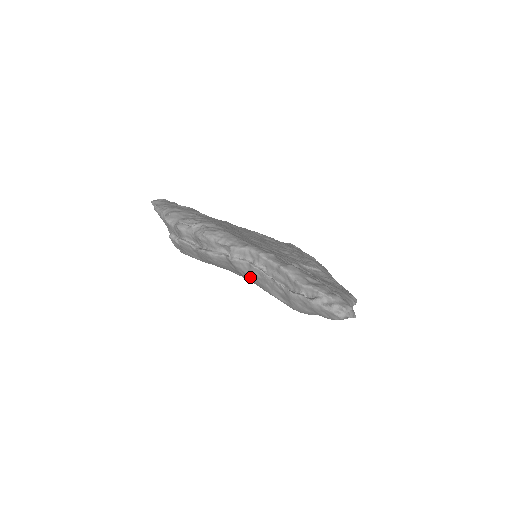
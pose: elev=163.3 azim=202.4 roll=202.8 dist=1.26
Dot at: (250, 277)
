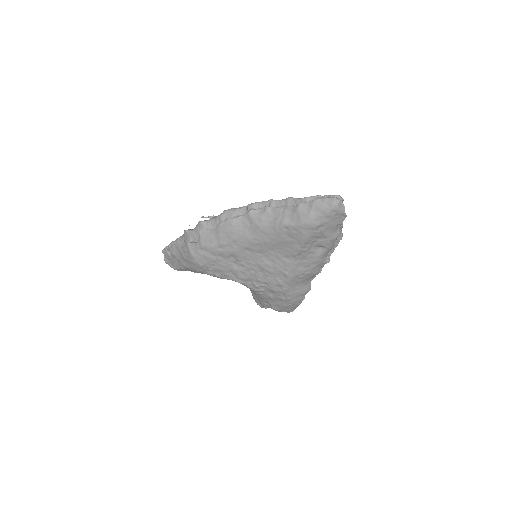
Dot at: (264, 222)
